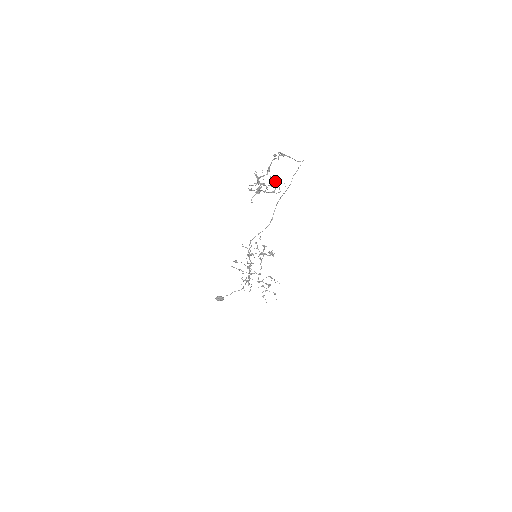
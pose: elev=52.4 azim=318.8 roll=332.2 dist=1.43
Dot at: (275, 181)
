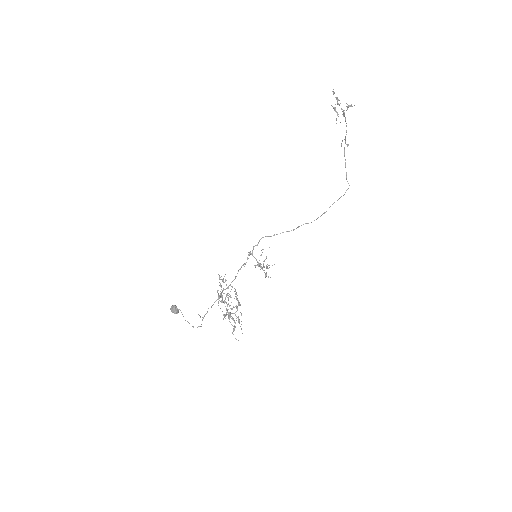
Dot at: occluded
